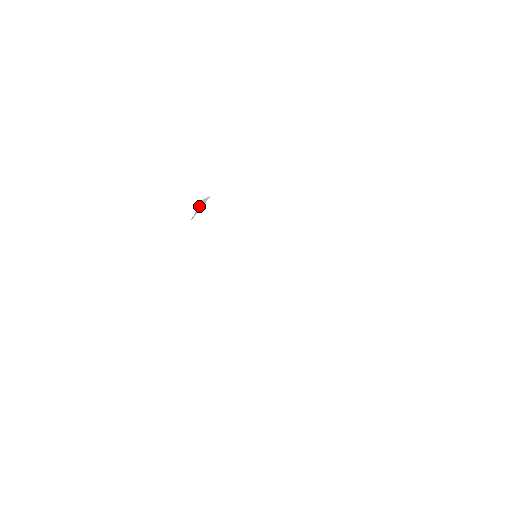
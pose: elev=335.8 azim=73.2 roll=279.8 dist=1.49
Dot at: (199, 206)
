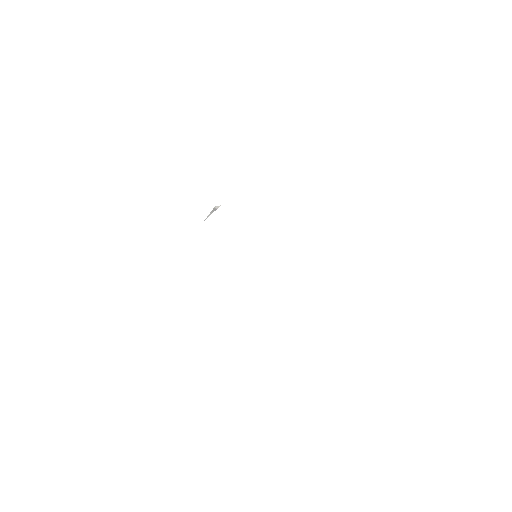
Dot at: (212, 211)
